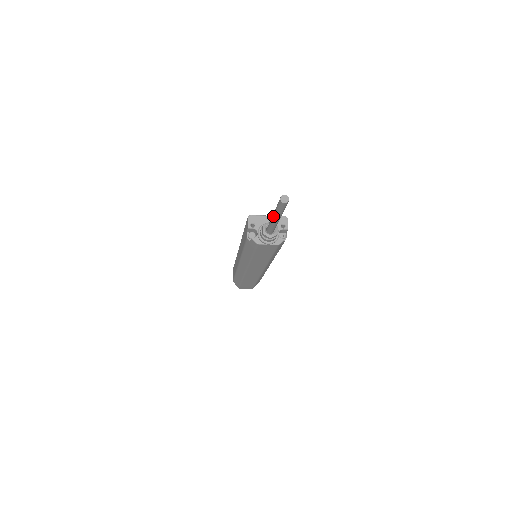
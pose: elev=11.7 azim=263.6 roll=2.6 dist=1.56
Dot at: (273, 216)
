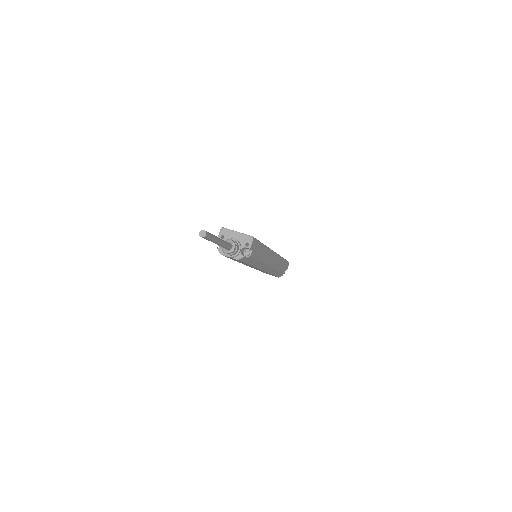
Dot at: occluded
